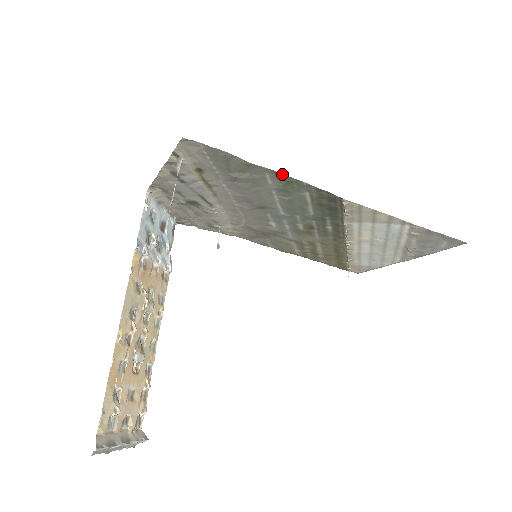
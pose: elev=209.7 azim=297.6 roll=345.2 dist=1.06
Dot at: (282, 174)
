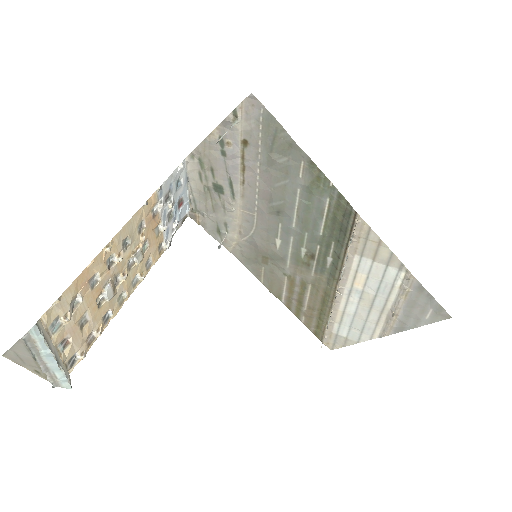
Dot at: (316, 166)
